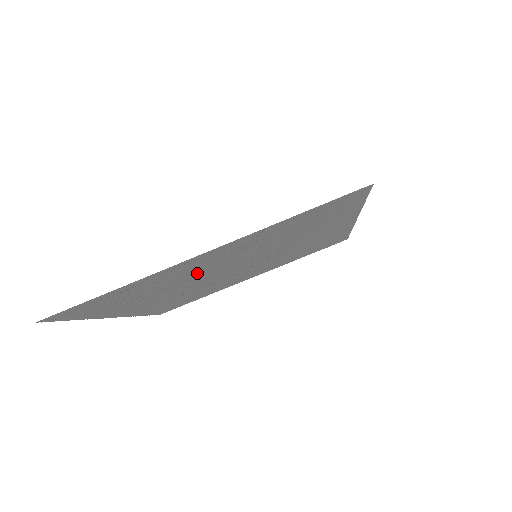
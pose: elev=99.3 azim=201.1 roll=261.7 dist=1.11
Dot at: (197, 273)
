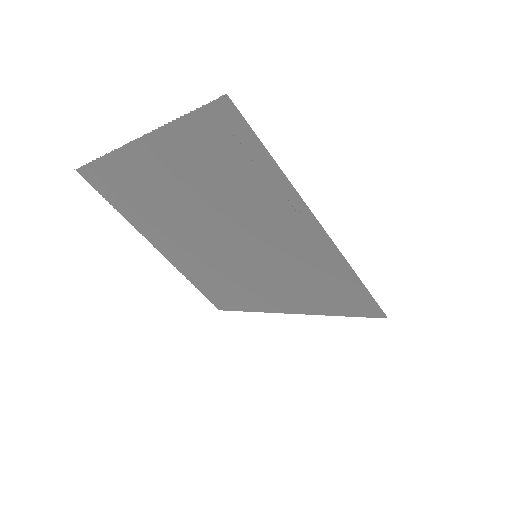
Dot at: (250, 218)
